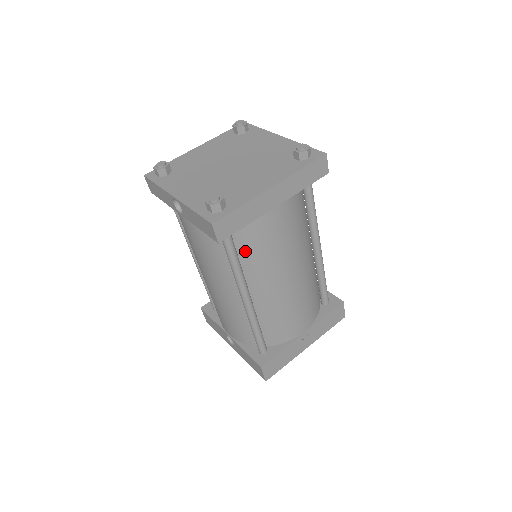
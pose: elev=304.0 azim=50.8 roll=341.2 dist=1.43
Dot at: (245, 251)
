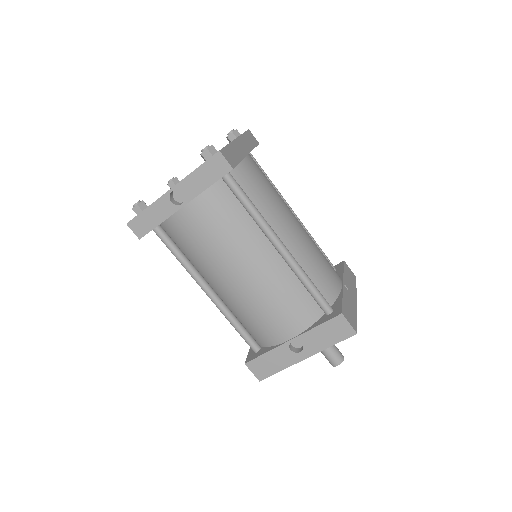
Dot at: (252, 198)
